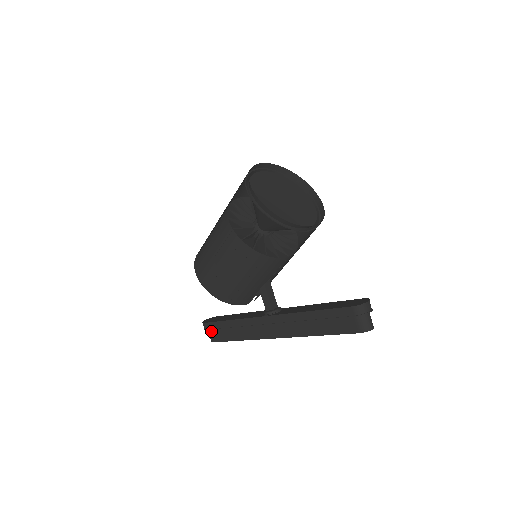
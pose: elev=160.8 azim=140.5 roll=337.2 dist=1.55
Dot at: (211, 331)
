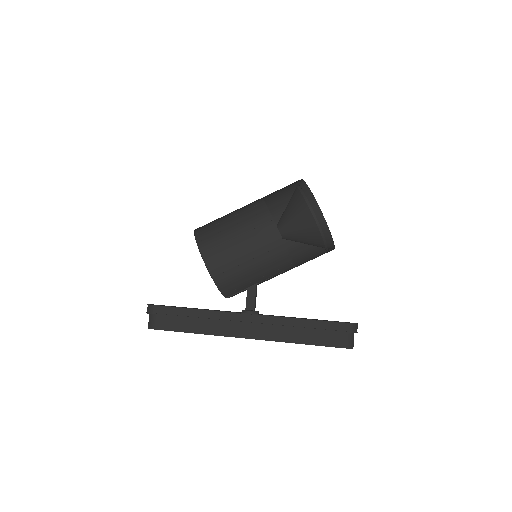
Dot at: (158, 316)
